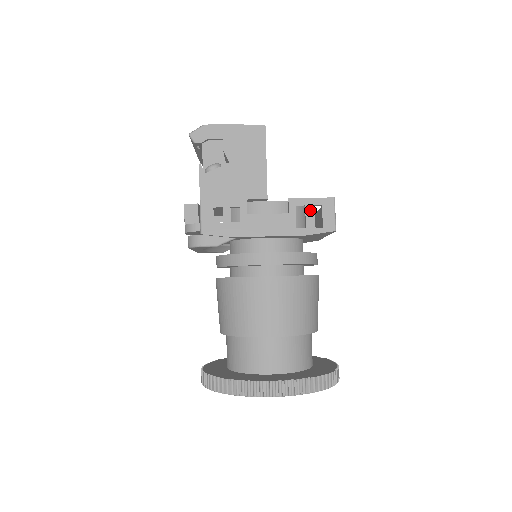
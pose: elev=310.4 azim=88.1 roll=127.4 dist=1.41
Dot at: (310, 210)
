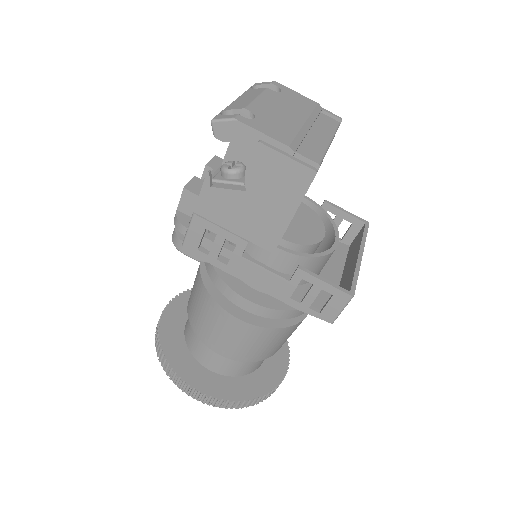
Dot at: (316, 292)
